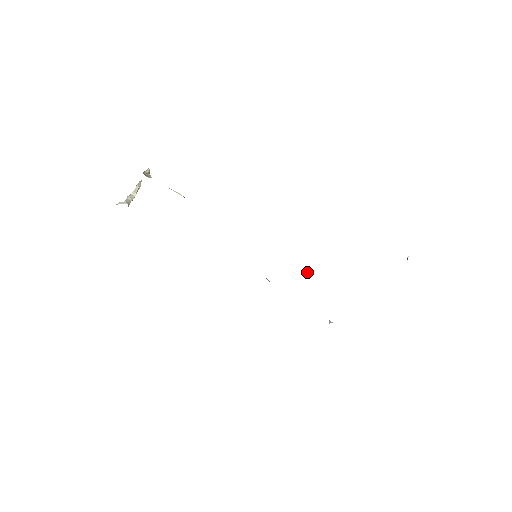
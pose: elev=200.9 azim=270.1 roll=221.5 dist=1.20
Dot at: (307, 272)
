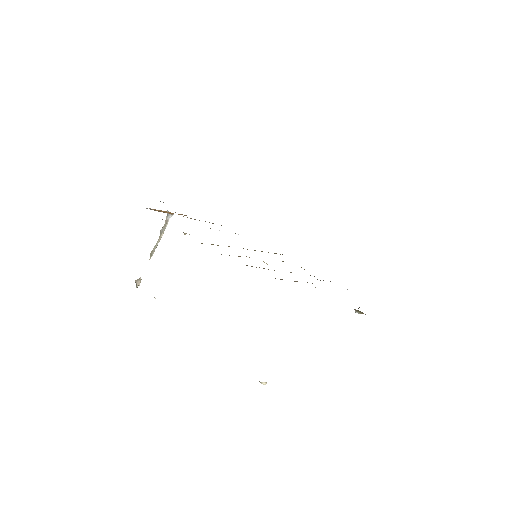
Dot at: (264, 382)
